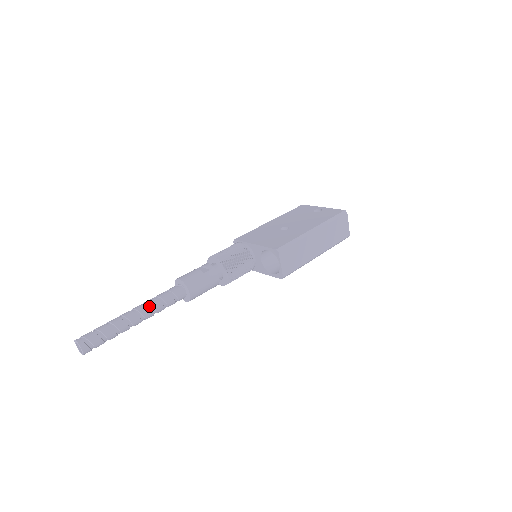
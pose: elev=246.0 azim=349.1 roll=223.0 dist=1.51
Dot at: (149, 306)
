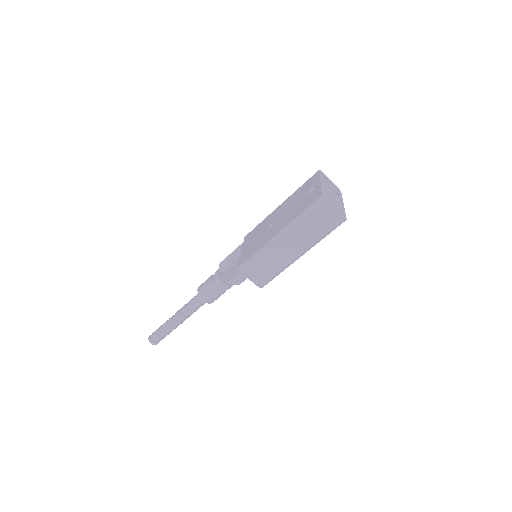
Dot at: (182, 312)
